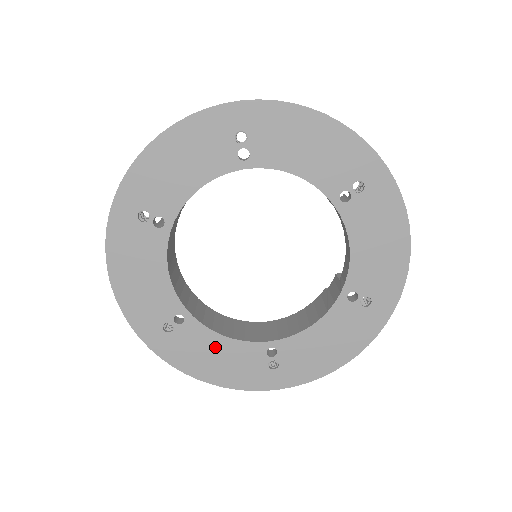
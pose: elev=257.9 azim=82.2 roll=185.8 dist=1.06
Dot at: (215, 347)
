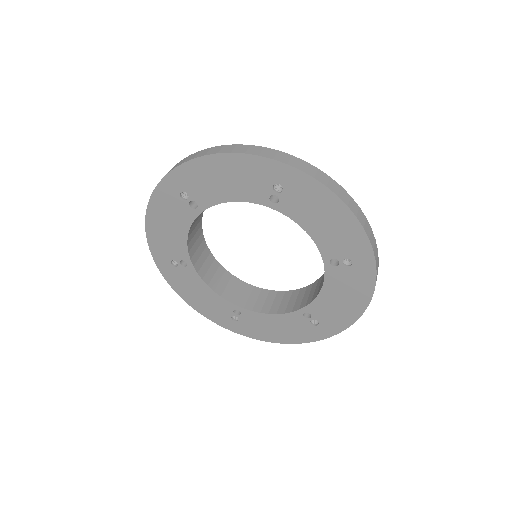
Dot at: (270, 322)
